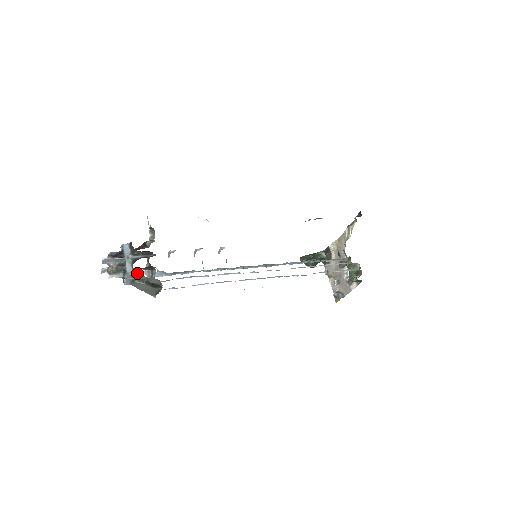
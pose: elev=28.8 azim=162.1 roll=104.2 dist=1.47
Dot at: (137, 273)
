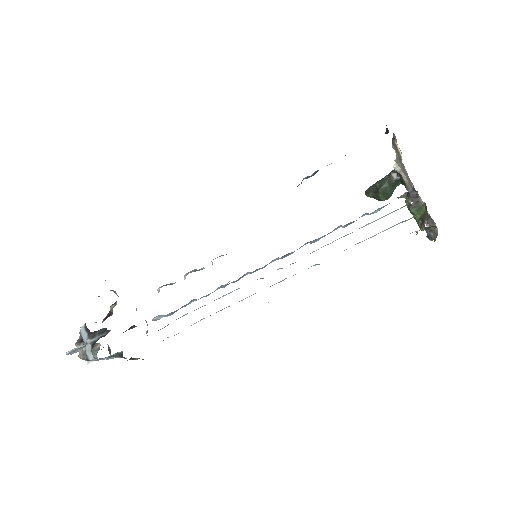
Dot at: occluded
